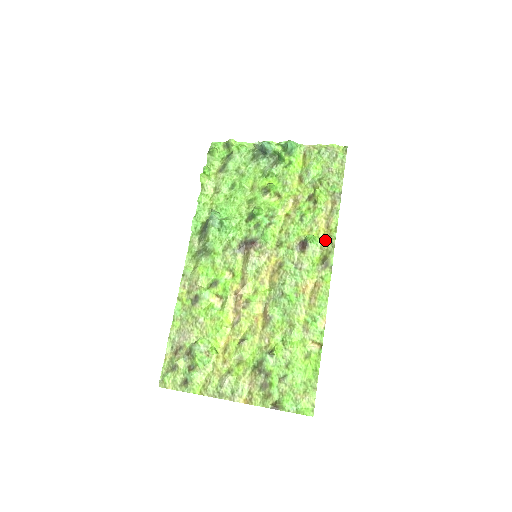
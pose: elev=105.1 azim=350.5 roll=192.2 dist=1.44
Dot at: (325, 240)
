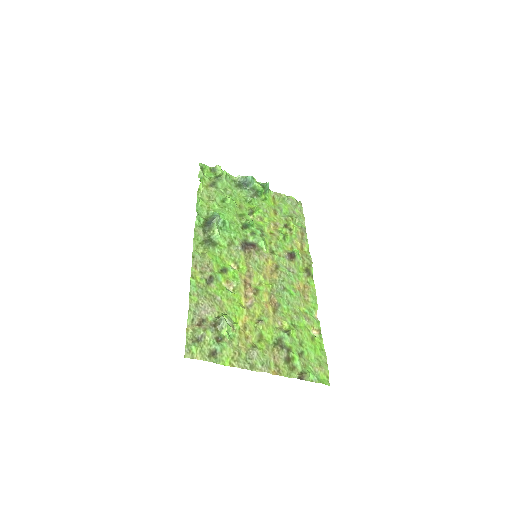
Dot at: (304, 257)
